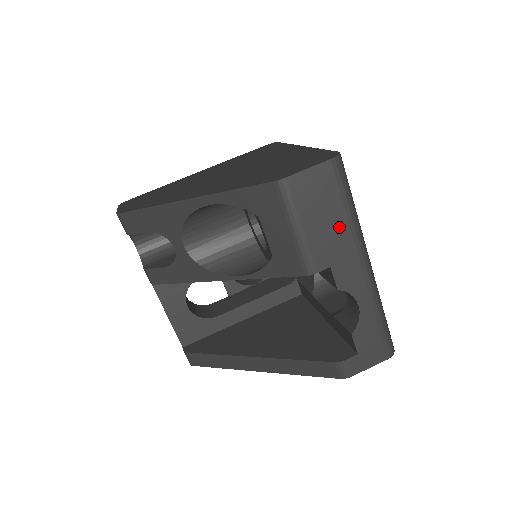
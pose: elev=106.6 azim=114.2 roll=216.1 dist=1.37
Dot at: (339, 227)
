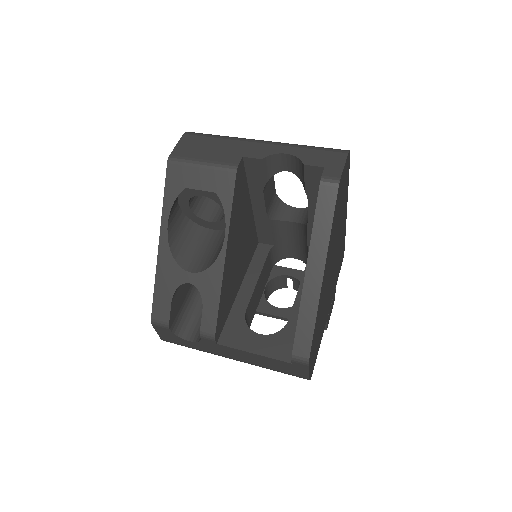
Dot at: (223, 144)
